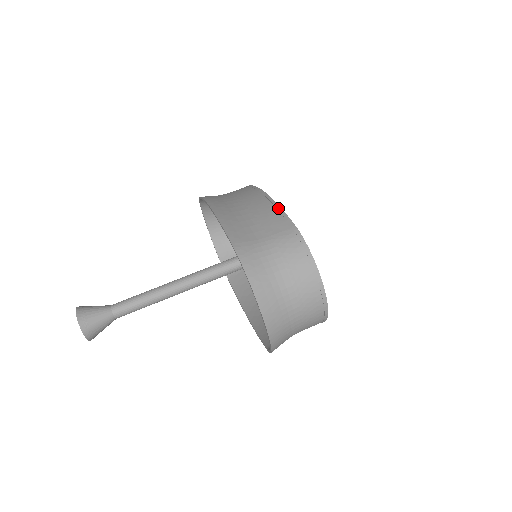
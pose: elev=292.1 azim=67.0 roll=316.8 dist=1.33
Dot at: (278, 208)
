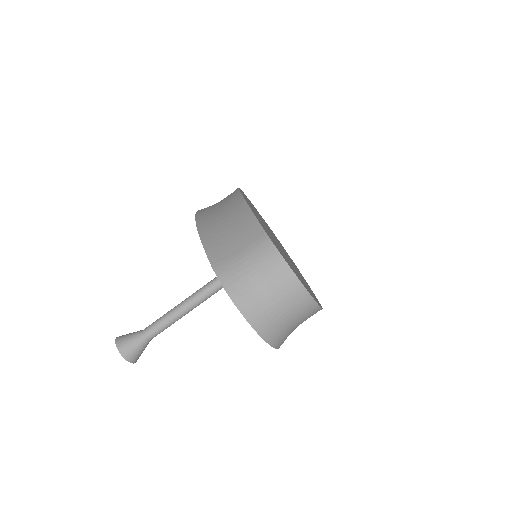
Dot at: (252, 216)
